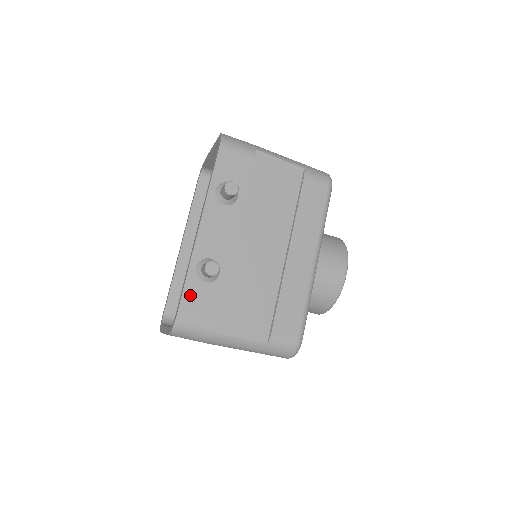
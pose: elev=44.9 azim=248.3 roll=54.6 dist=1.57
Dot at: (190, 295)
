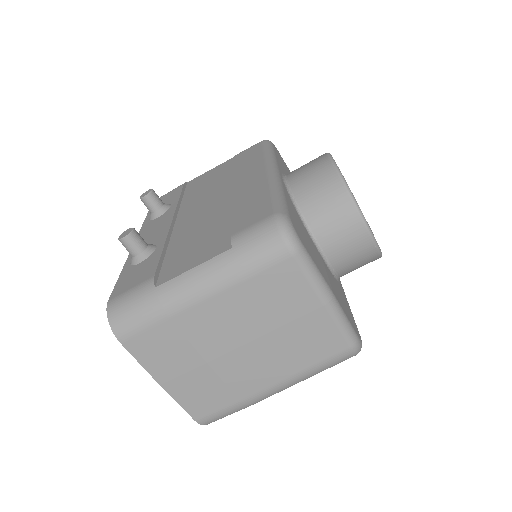
Dot at: (124, 281)
